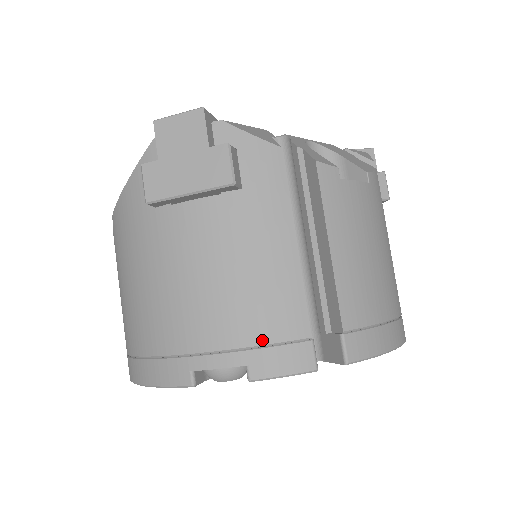
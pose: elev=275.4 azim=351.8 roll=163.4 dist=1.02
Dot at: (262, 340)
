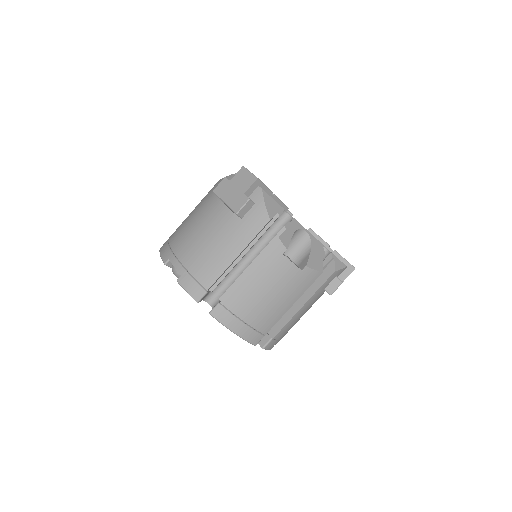
Dot at: (193, 273)
